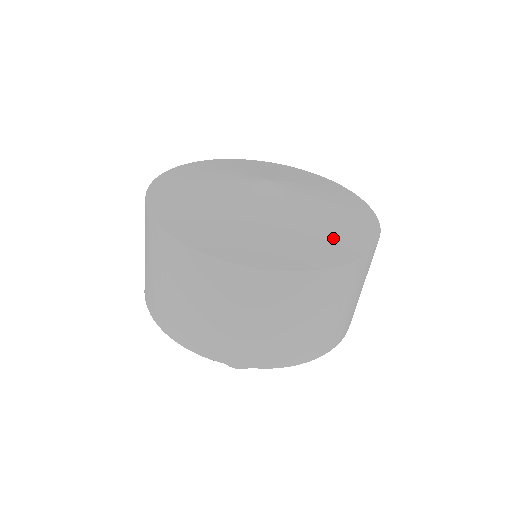
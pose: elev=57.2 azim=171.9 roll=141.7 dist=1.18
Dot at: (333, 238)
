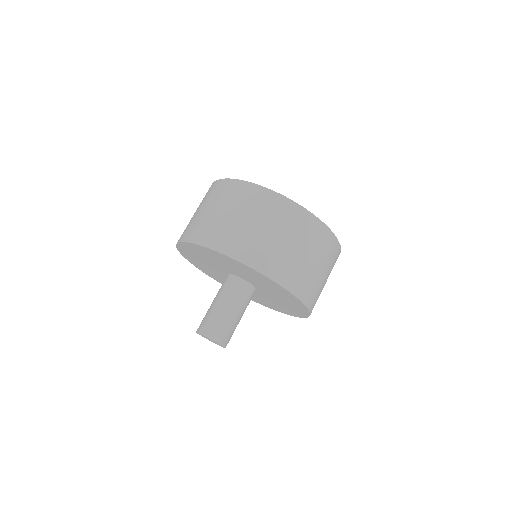
Dot at: occluded
